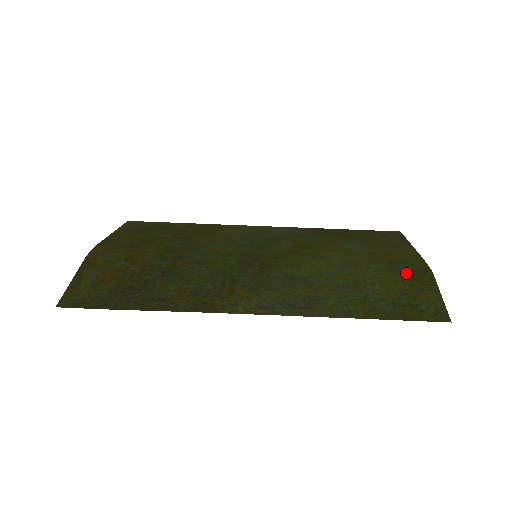
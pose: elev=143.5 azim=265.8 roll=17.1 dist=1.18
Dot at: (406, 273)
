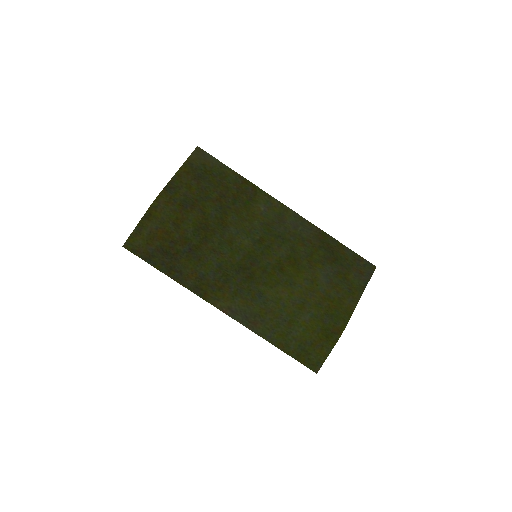
Dot at: (325, 329)
